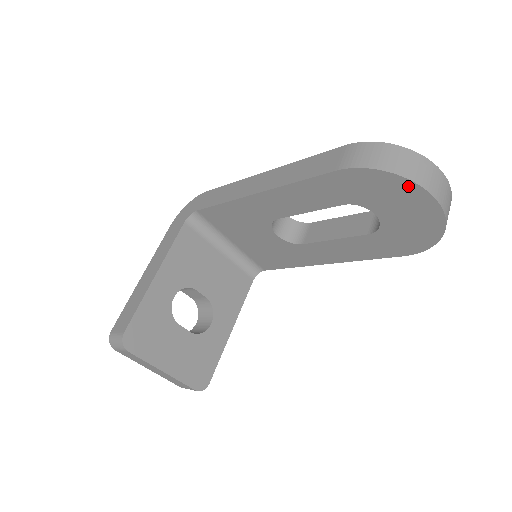
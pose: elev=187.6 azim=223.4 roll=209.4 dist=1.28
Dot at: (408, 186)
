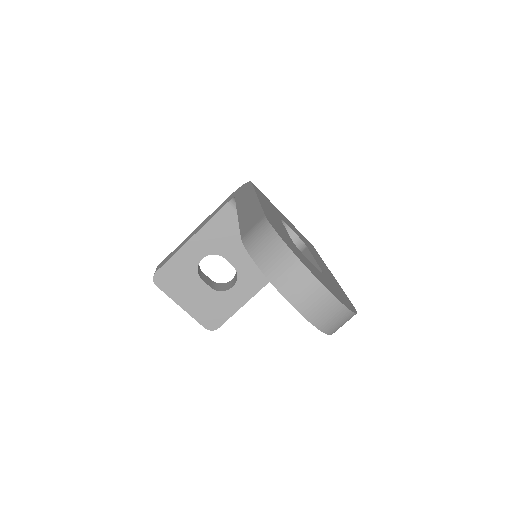
Dot at: (273, 283)
